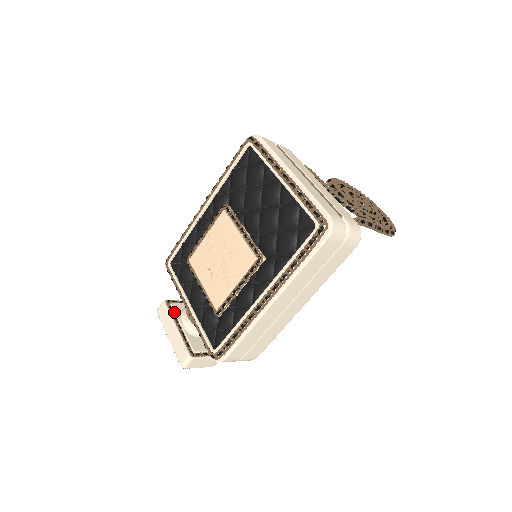
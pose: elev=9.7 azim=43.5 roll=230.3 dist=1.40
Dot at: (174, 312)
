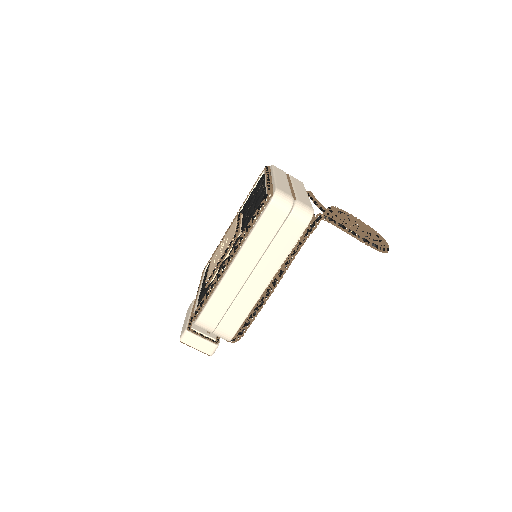
Dot at: occluded
